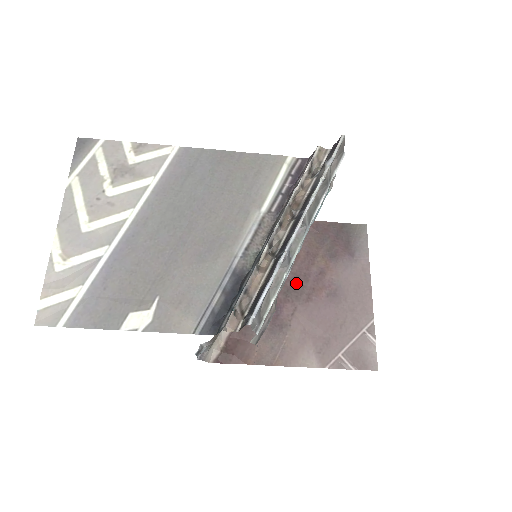
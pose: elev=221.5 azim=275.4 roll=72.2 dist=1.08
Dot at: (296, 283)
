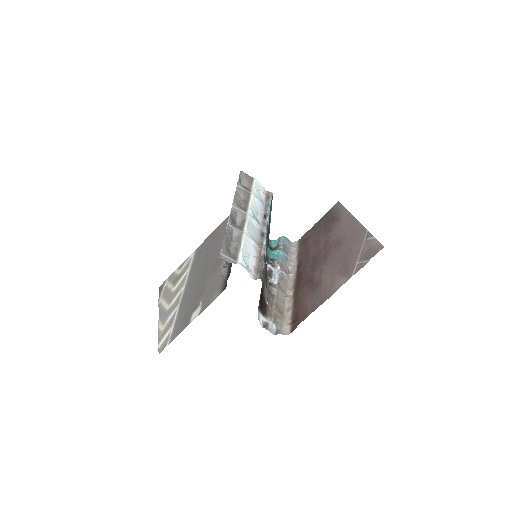
Dot at: (315, 260)
